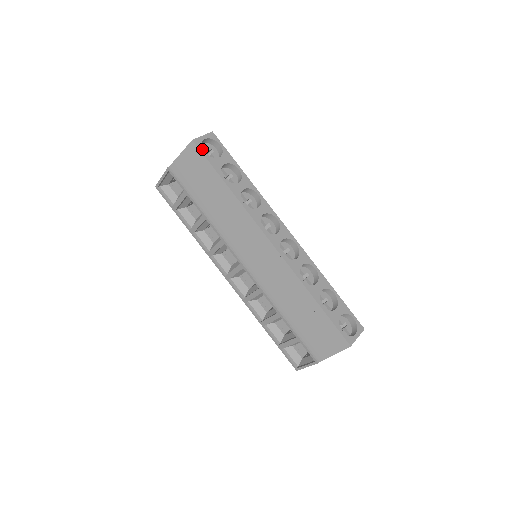
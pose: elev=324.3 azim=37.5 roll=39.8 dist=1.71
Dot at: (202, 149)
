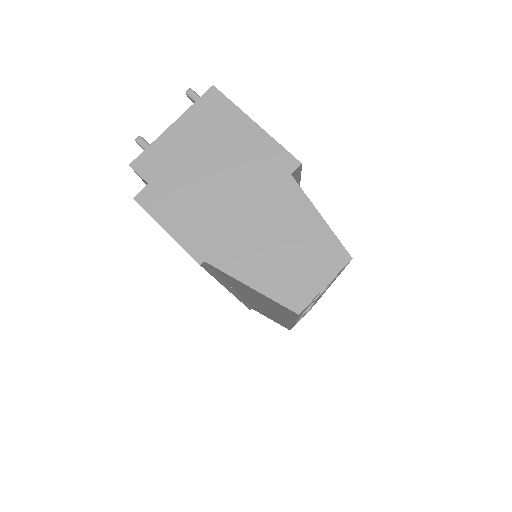
Dot at: occluded
